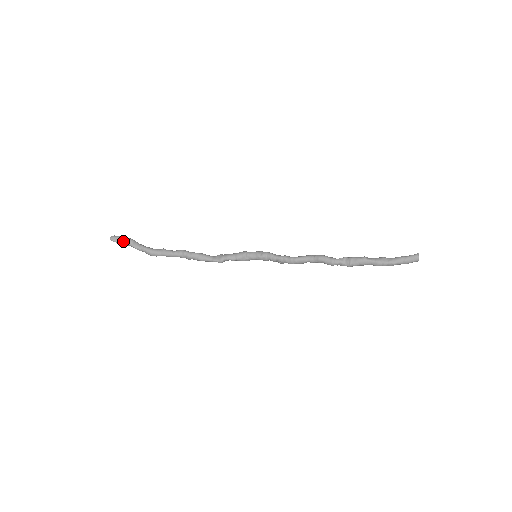
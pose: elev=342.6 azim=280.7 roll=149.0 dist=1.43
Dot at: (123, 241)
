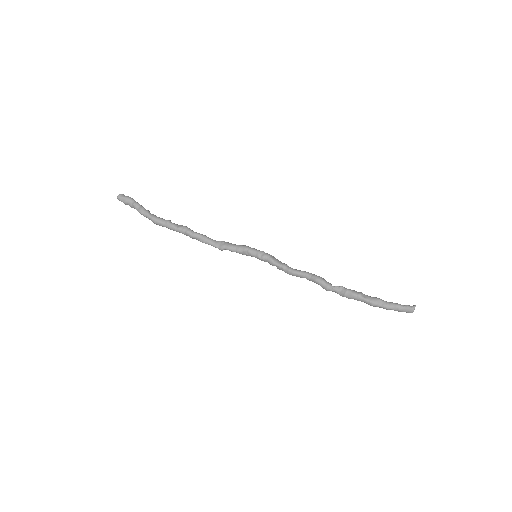
Dot at: (129, 203)
